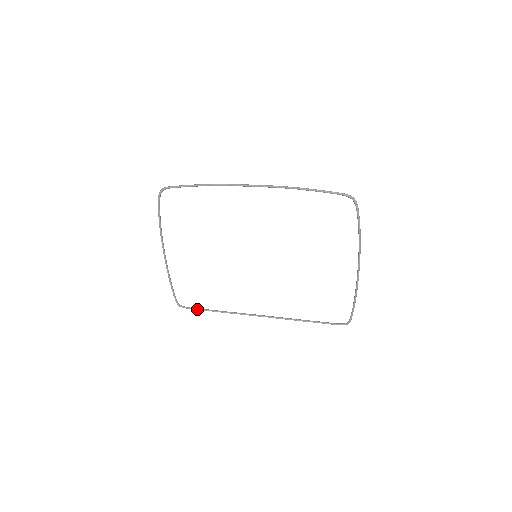
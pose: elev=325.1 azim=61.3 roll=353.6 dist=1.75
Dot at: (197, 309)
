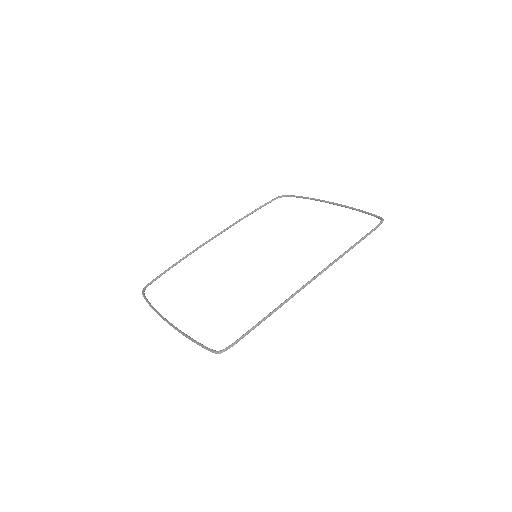
Dot at: (243, 334)
